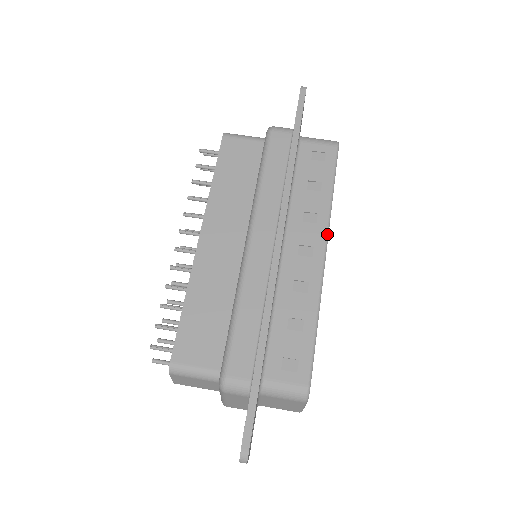
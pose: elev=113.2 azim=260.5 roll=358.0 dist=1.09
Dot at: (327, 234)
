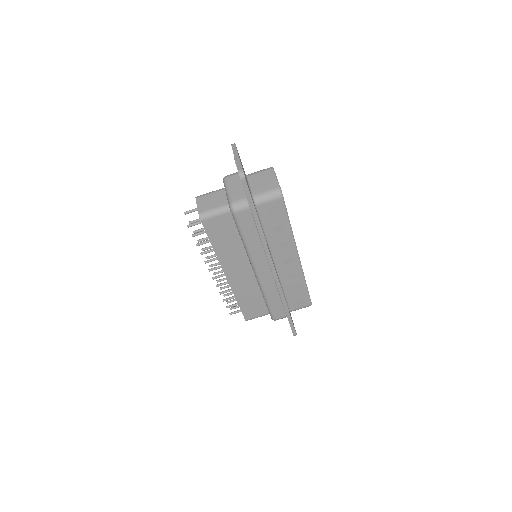
Dot at: (296, 248)
